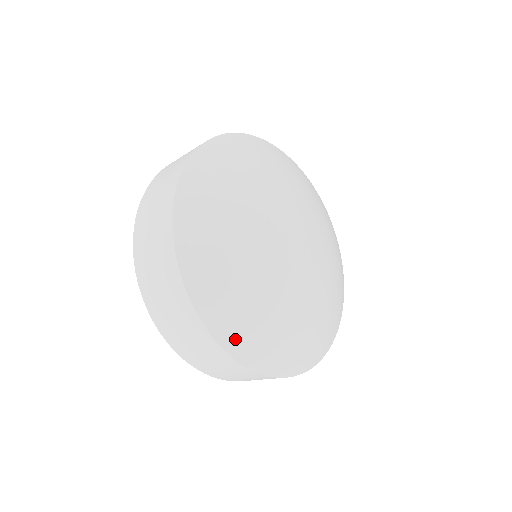
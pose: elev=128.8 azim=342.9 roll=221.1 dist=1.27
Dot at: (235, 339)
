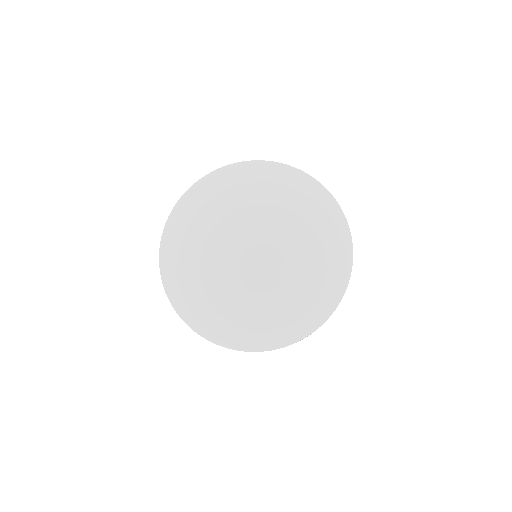
Dot at: (265, 342)
